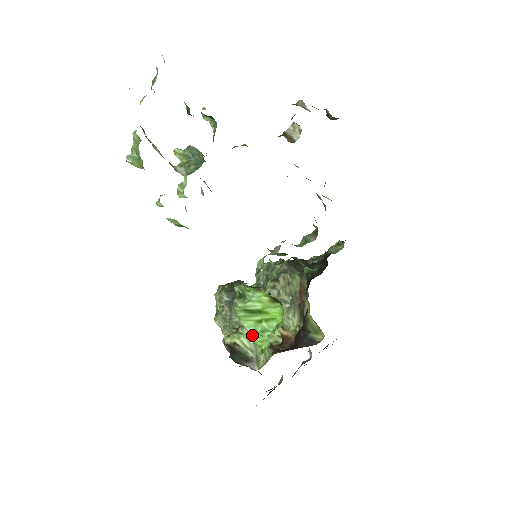
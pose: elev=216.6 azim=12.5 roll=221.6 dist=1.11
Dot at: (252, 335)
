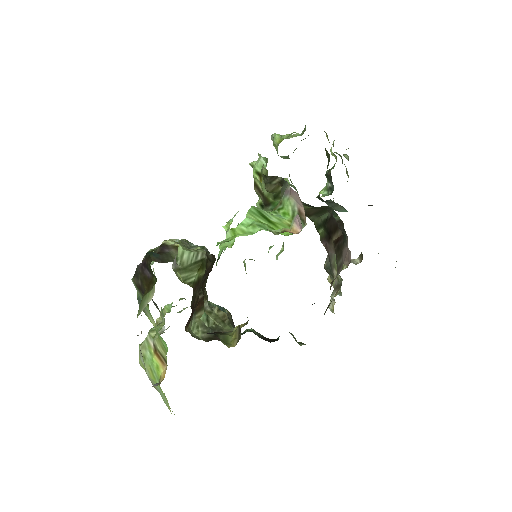
Dot at: (242, 223)
